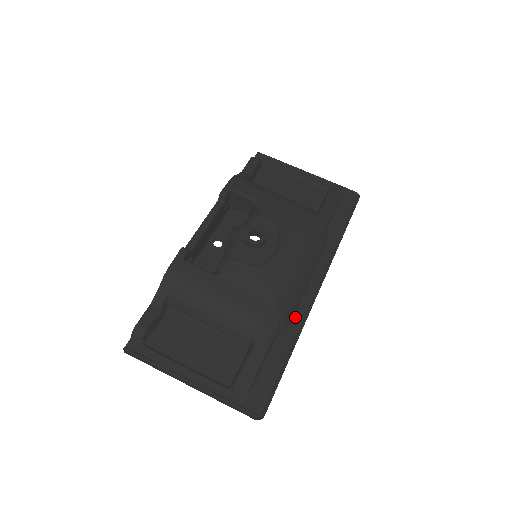
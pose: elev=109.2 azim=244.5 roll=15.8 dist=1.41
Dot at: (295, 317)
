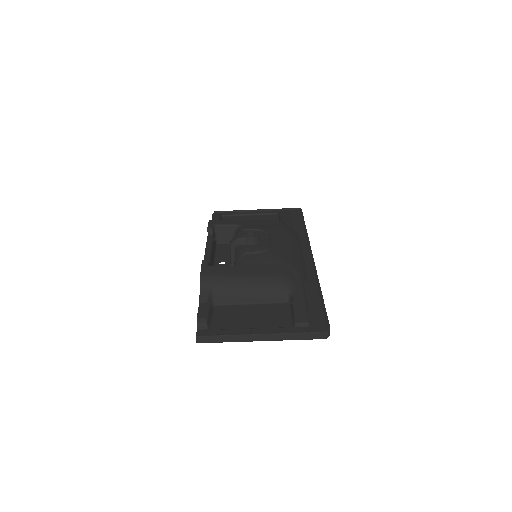
Dot at: (308, 276)
